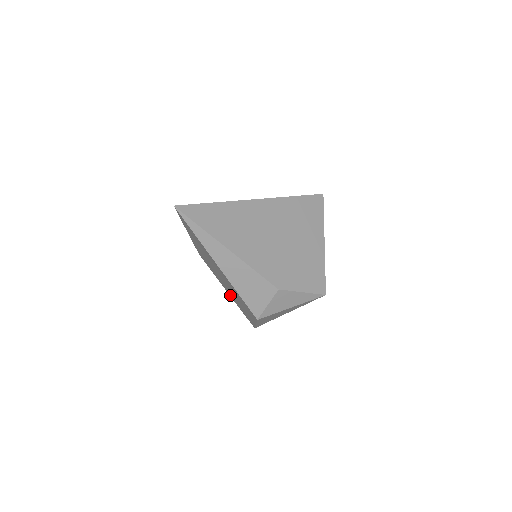
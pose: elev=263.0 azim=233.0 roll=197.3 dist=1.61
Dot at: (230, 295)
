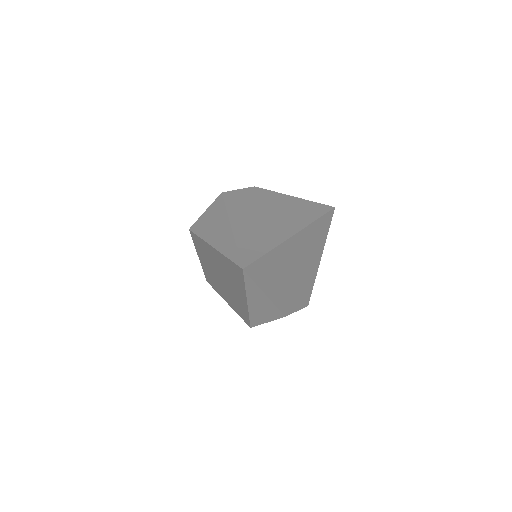
Dot at: (202, 263)
